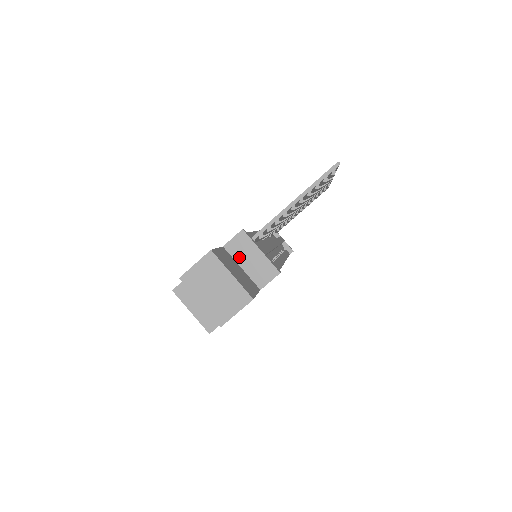
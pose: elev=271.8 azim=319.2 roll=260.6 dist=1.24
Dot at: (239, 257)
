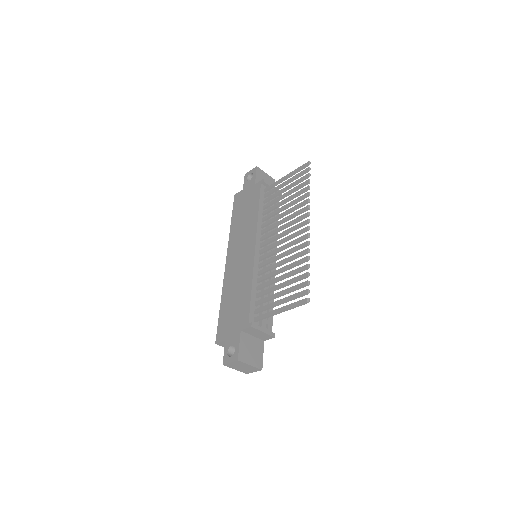
Dot at: (251, 333)
